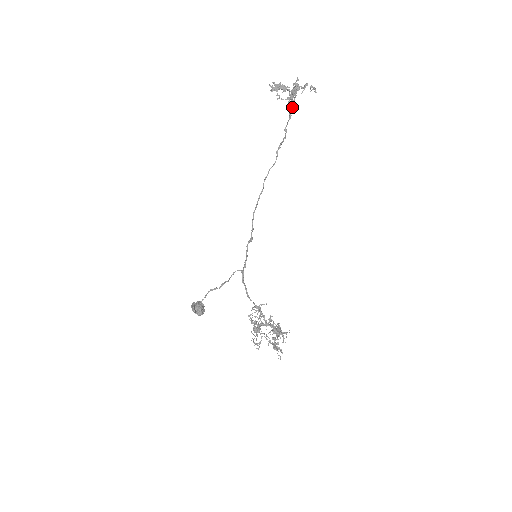
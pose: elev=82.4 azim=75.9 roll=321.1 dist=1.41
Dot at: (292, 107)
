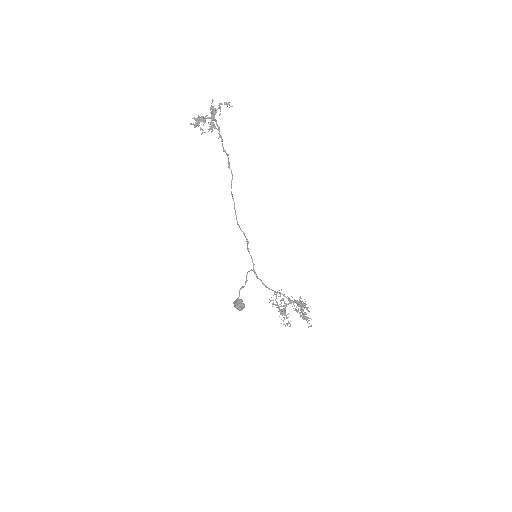
Dot at: occluded
